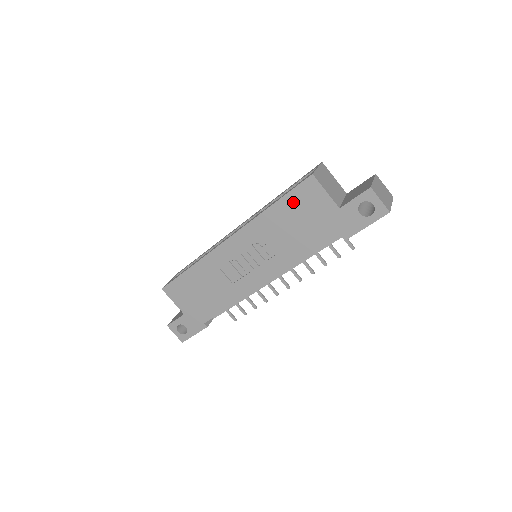
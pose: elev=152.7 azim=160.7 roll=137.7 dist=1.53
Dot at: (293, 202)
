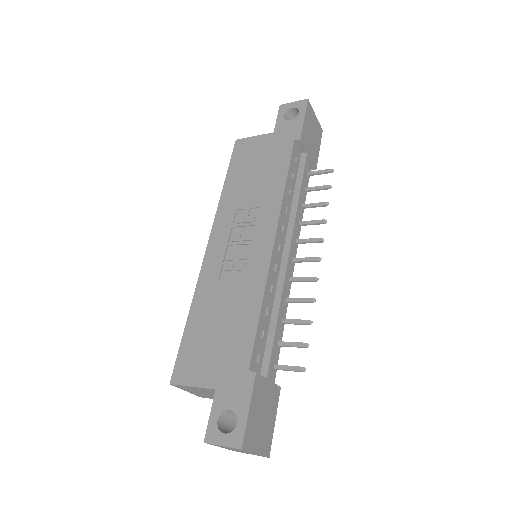
Dot at: (238, 165)
